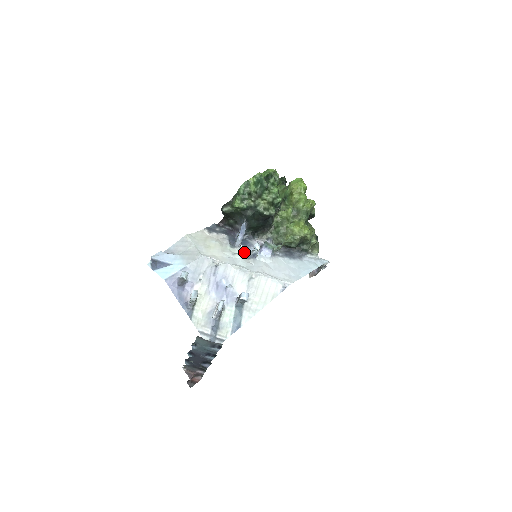
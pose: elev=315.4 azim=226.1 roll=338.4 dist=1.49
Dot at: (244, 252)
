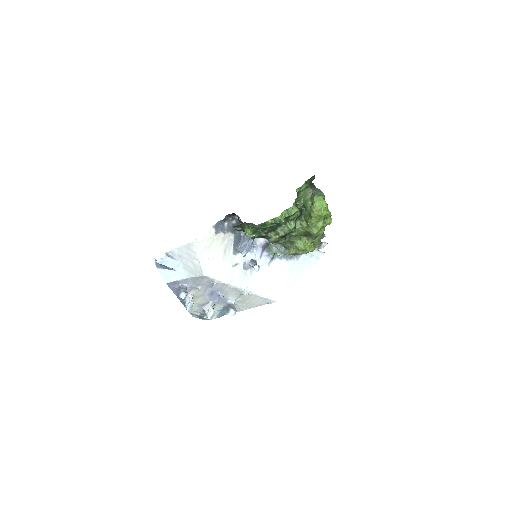
Dot at: (245, 259)
